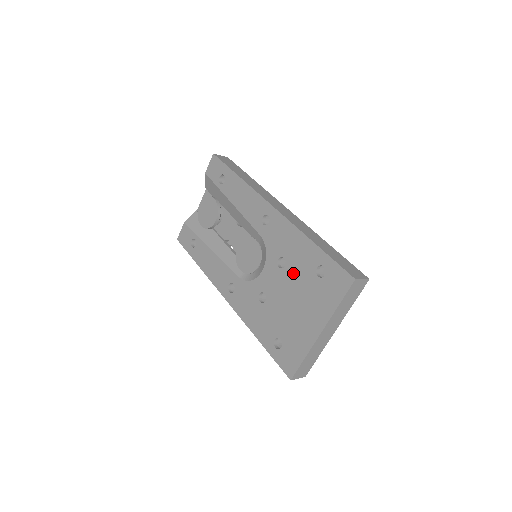
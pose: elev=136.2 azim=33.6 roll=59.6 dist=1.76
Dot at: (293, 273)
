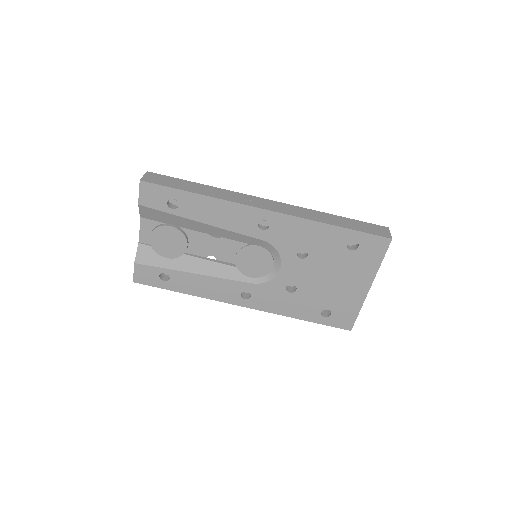
Dot at: (321, 257)
